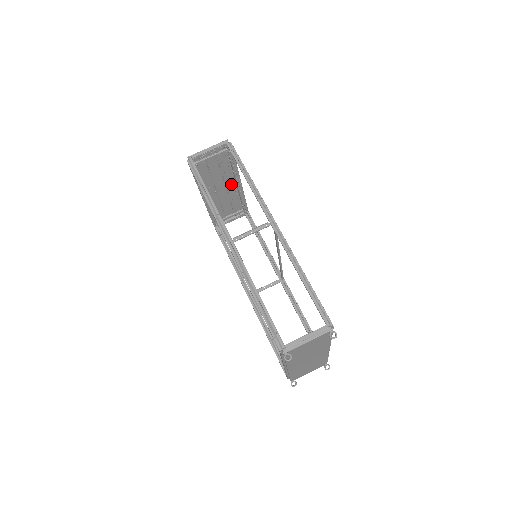
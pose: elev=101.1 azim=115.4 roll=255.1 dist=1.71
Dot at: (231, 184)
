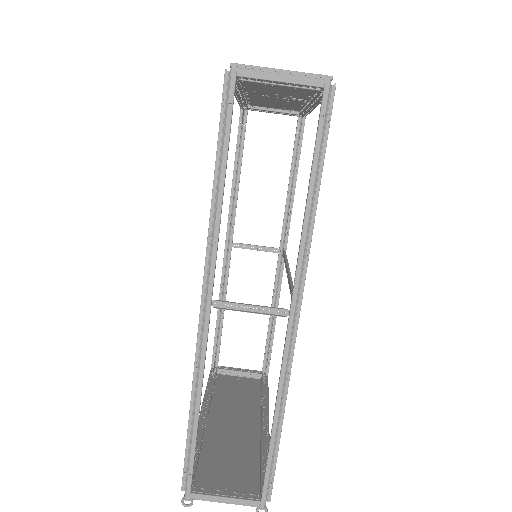
Dot at: (298, 99)
